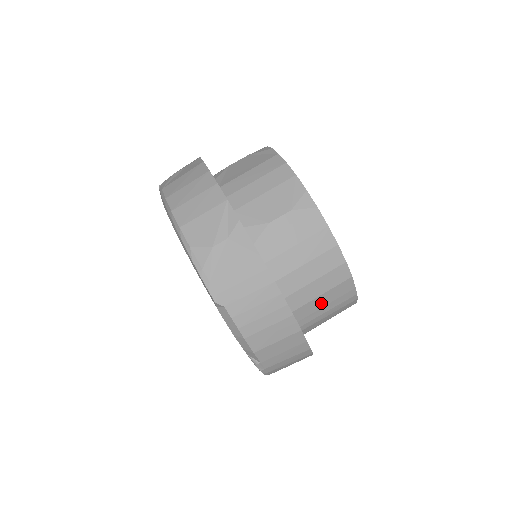
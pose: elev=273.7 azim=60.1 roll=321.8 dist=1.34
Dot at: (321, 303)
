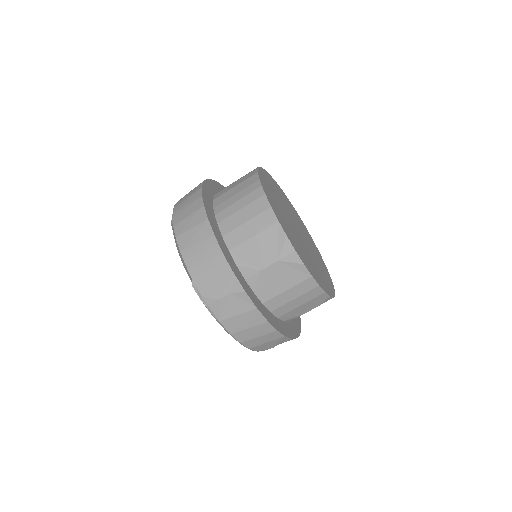
Dot at: occluded
